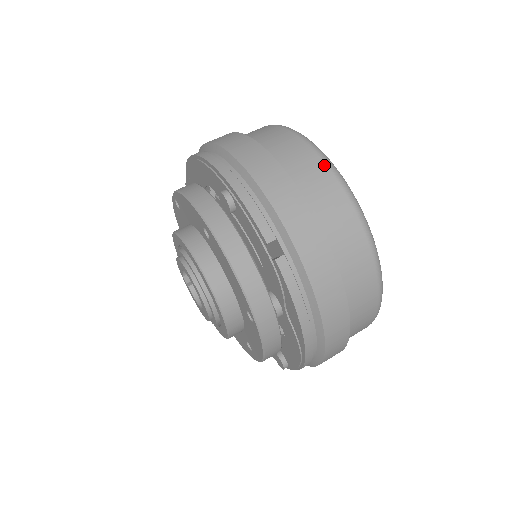
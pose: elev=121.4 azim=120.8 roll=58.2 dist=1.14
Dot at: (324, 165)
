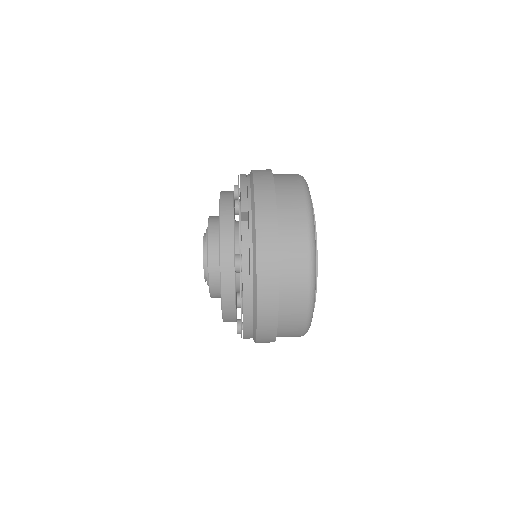
Dot at: (301, 189)
